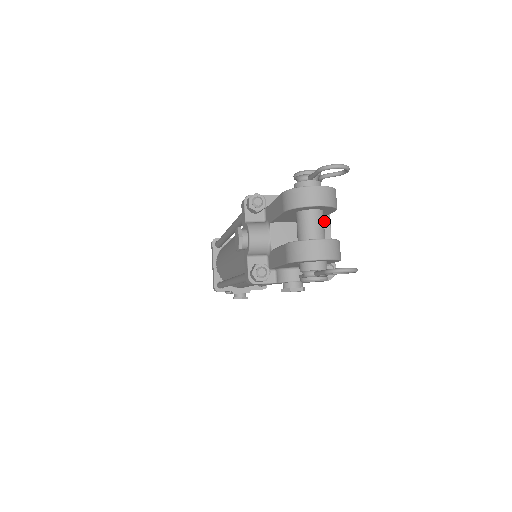
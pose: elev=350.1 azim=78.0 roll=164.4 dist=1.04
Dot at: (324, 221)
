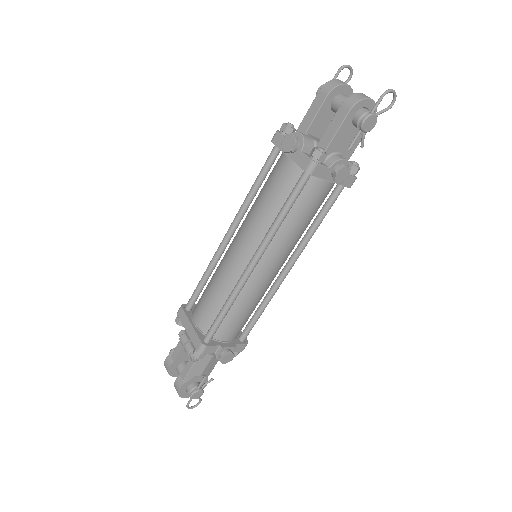
Dot at: occluded
